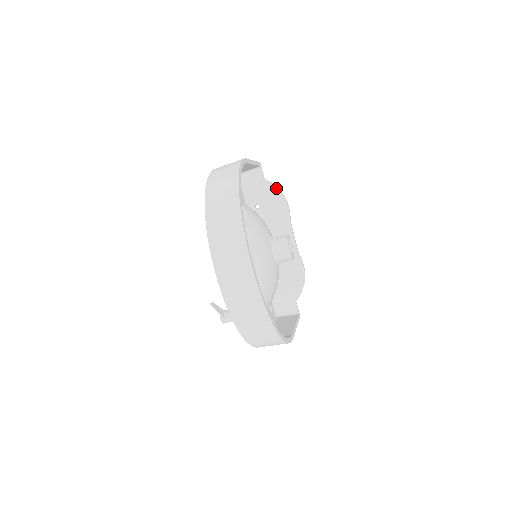
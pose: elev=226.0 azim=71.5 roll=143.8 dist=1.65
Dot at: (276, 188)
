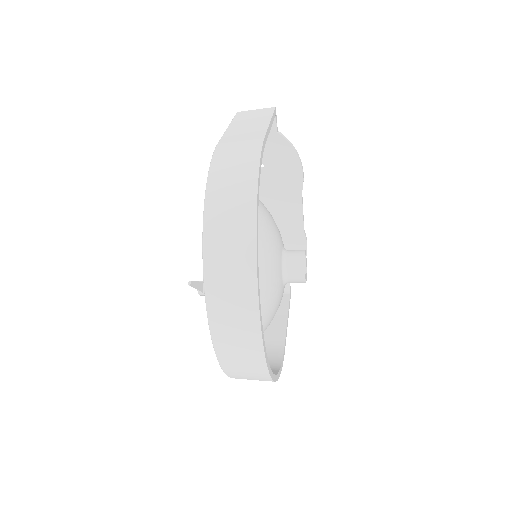
Dot at: (292, 148)
